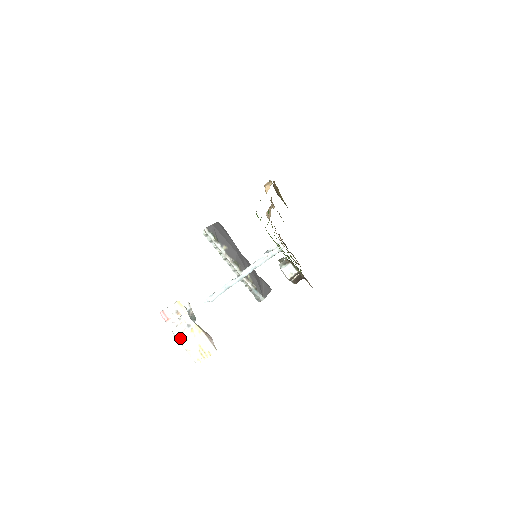
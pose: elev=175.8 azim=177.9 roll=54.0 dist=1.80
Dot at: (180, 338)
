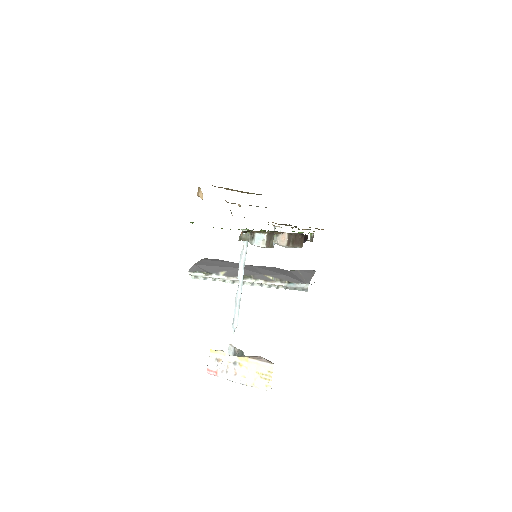
Dot at: (238, 380)
